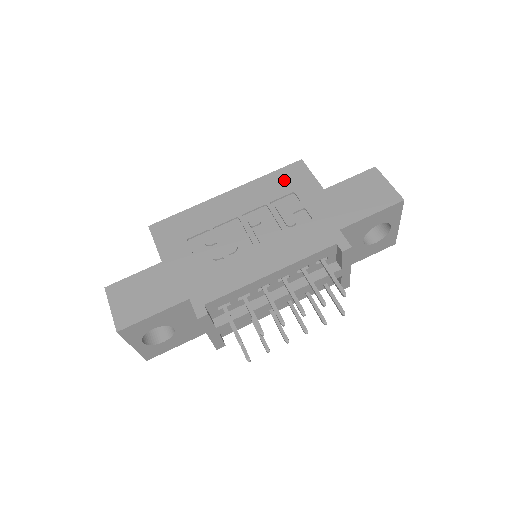
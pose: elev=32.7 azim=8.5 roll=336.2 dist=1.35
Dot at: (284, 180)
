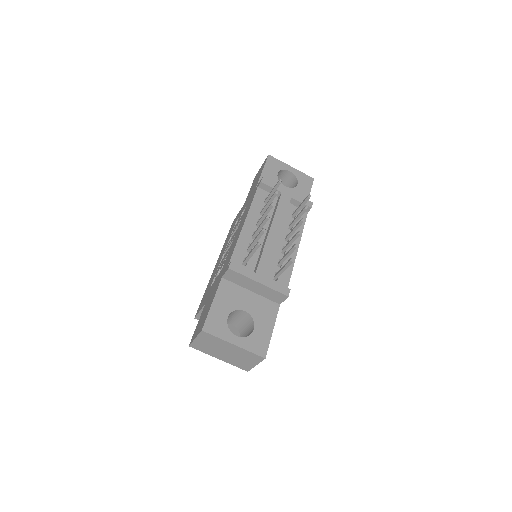
Dot at: occluded
